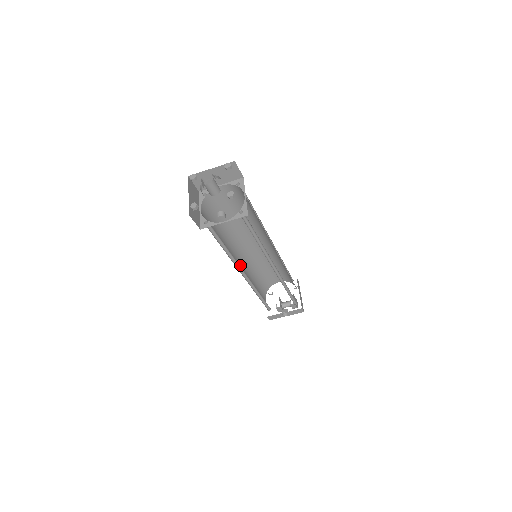
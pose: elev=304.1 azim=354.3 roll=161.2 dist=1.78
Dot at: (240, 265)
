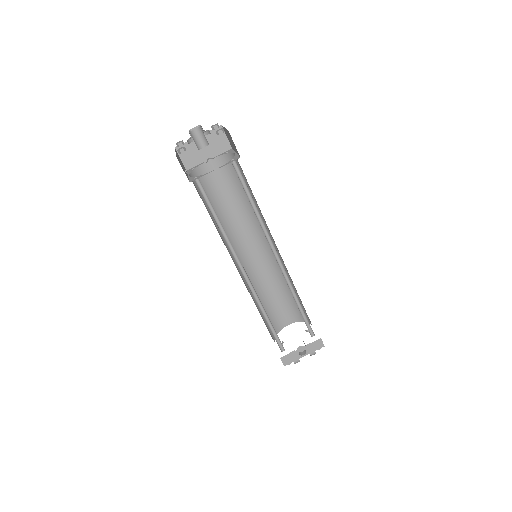
Dot at: occluded
